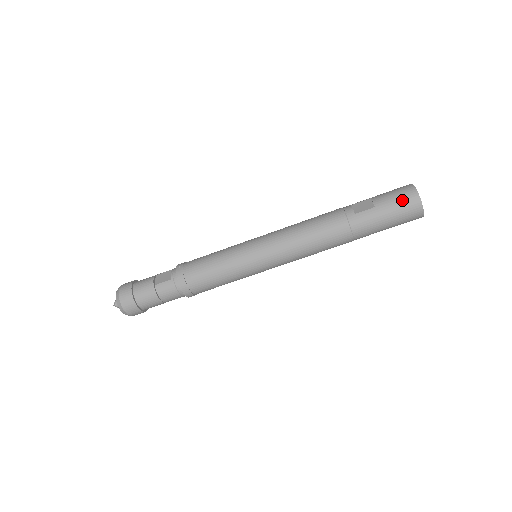
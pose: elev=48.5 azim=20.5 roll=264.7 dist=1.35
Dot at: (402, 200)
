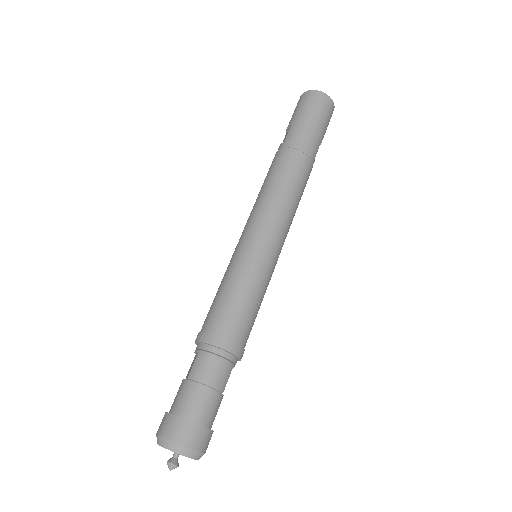
Dot at: (302, 103)
